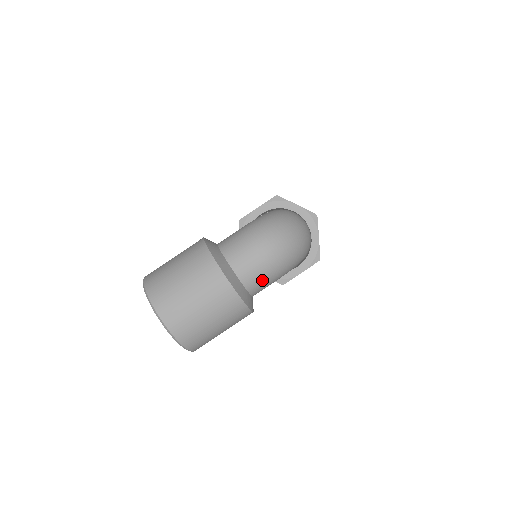
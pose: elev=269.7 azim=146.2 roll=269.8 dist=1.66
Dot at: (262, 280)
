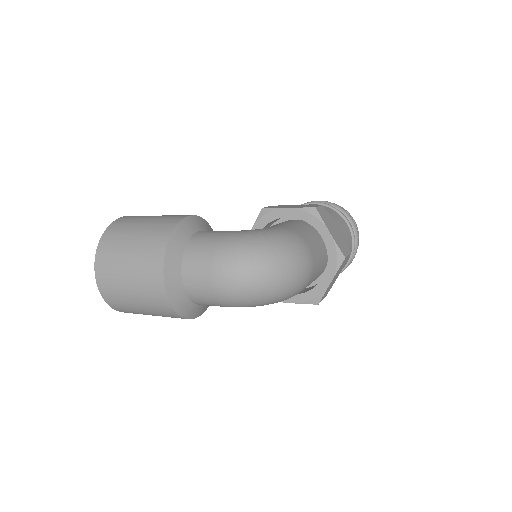
Dot at: (209, 301)
